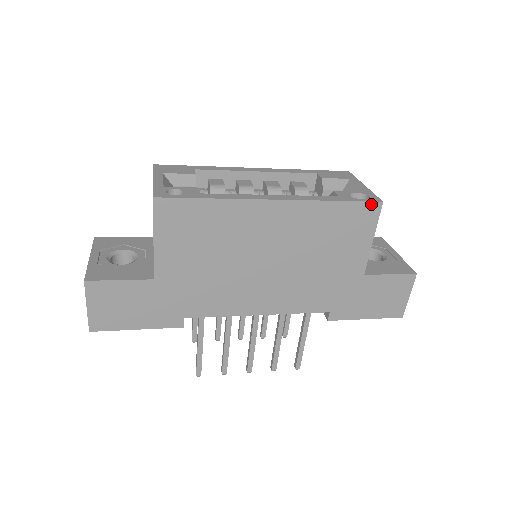
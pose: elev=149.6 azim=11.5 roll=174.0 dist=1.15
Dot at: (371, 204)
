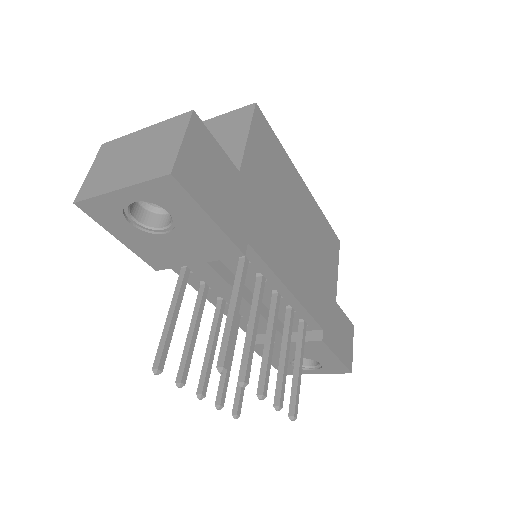
Dot at: (336, 237)
